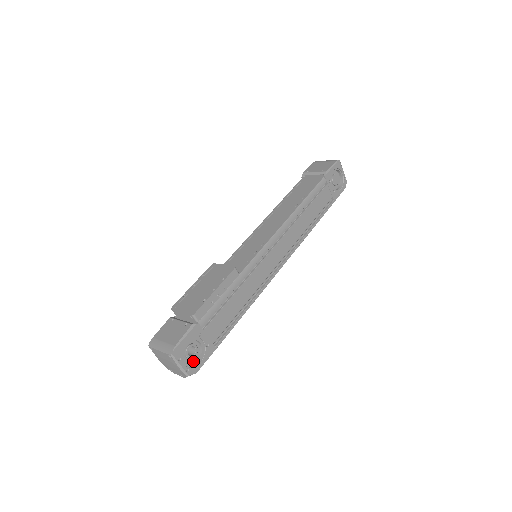
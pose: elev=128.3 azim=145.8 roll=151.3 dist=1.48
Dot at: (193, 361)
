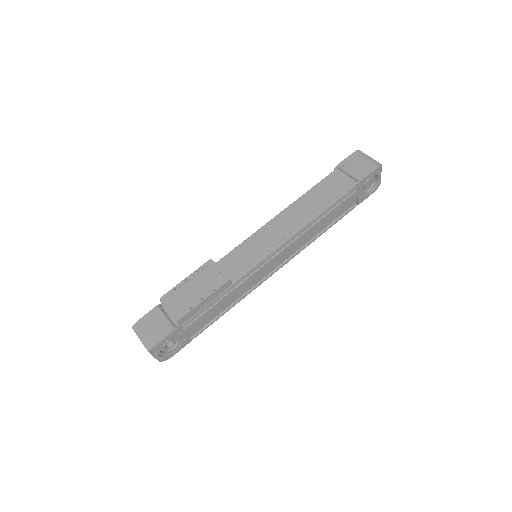
Dot at: (169, 349)
